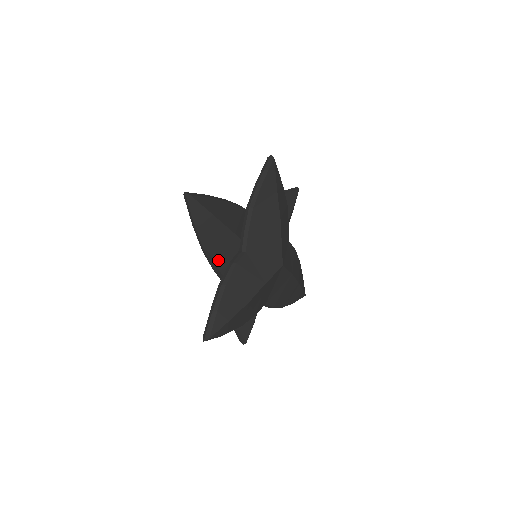
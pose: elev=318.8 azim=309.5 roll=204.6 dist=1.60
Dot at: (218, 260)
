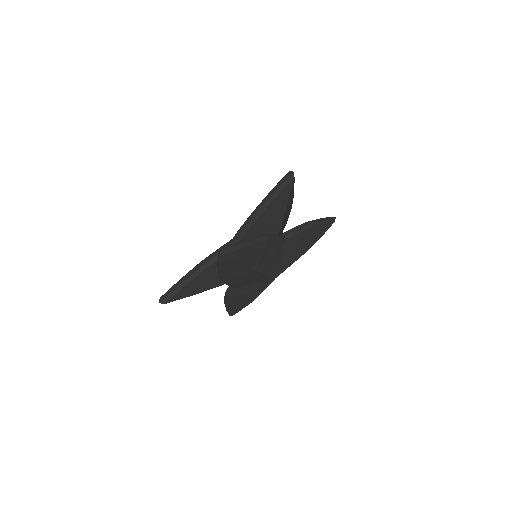
Dot at: occluded
